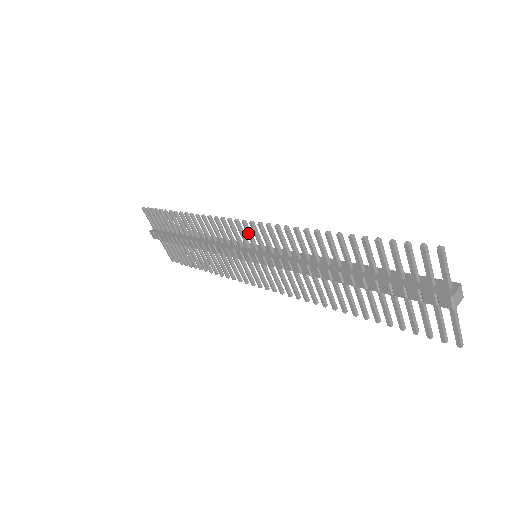
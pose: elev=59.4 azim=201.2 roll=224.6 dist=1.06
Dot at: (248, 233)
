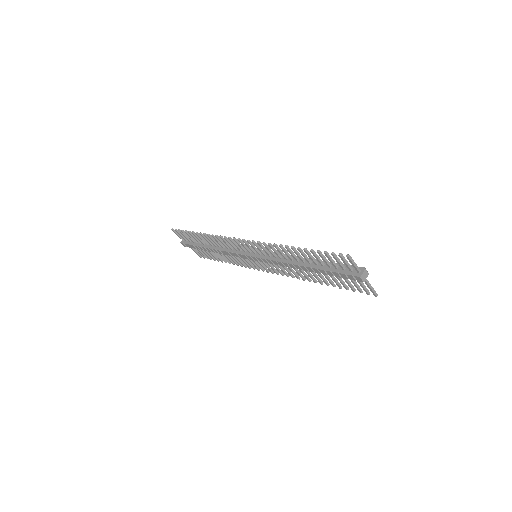
Dot at: (247, 246)
